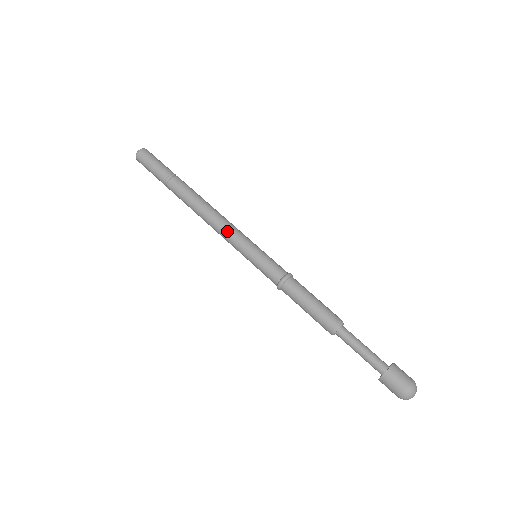
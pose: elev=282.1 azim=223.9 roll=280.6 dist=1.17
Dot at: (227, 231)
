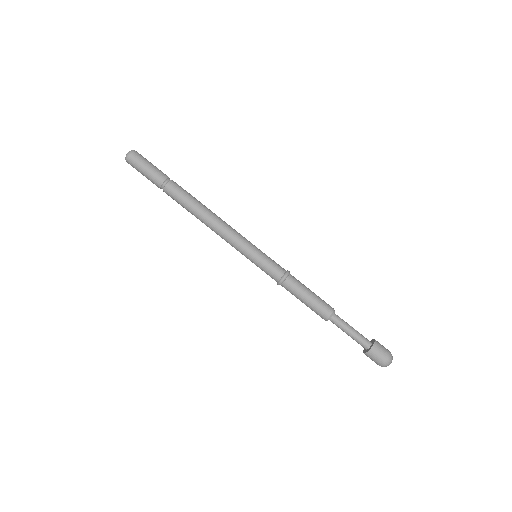
Dot at: (229, 235)
